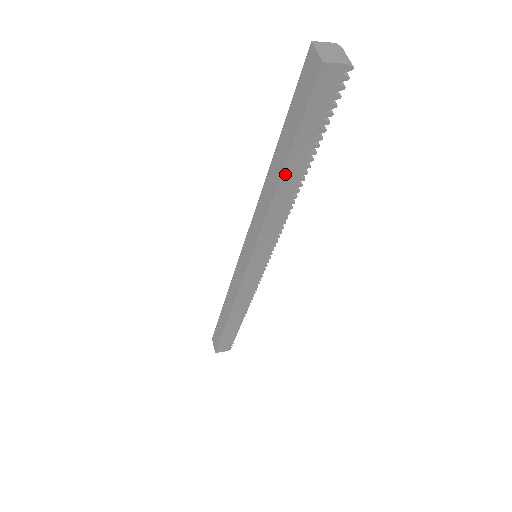
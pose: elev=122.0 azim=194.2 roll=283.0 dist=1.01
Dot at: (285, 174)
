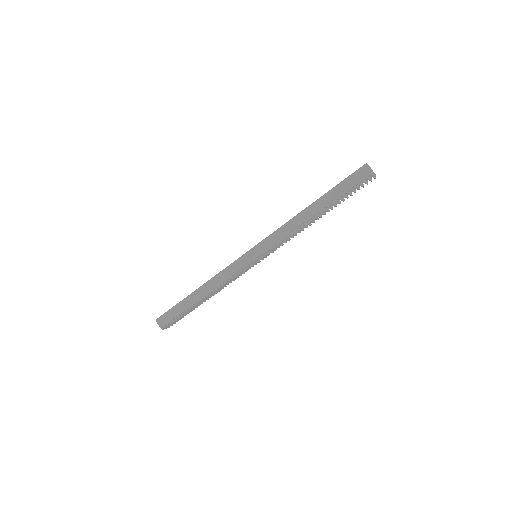
Dot at: (315, 204)
